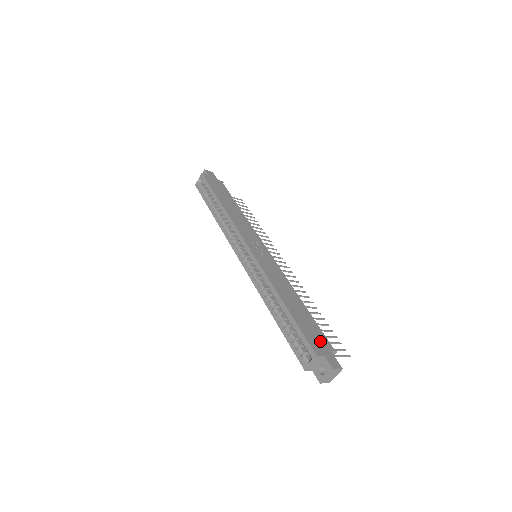
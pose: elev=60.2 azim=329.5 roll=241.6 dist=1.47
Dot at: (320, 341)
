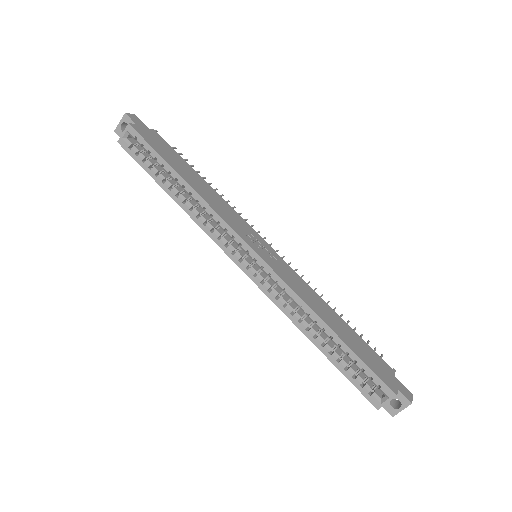
Dot at: (383, 368)
